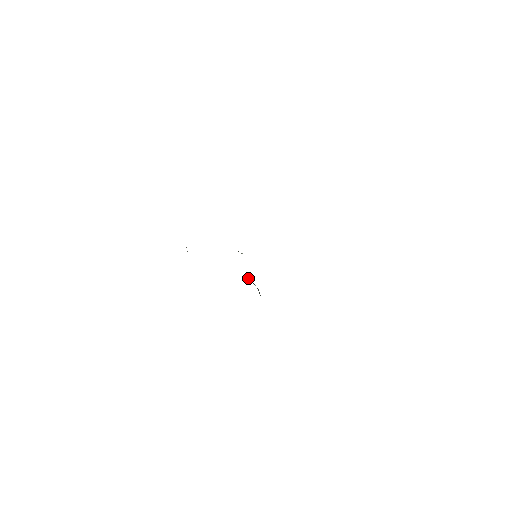
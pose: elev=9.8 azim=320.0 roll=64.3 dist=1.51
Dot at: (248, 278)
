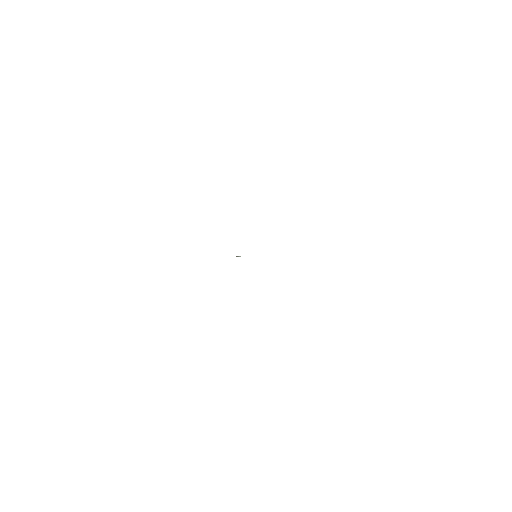
Dot at: occluded
